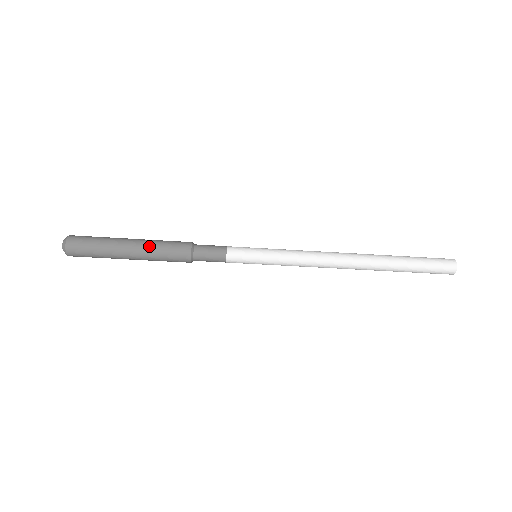
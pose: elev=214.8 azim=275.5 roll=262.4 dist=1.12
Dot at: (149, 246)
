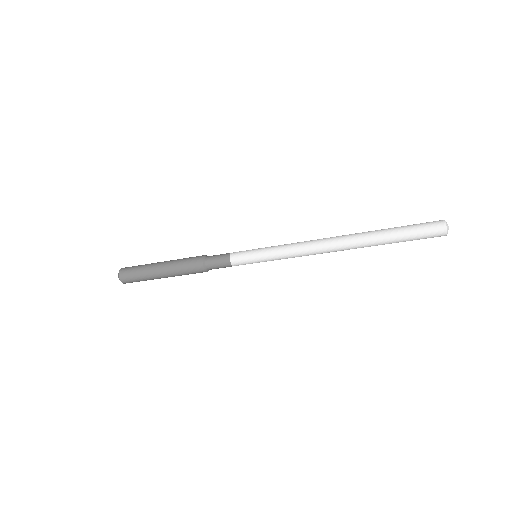
Dot at: (173, 268)
